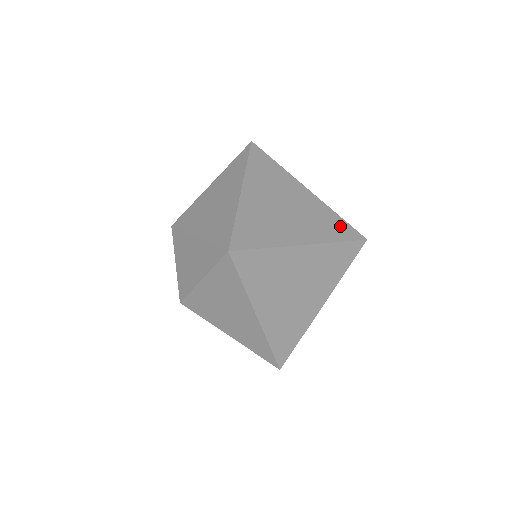
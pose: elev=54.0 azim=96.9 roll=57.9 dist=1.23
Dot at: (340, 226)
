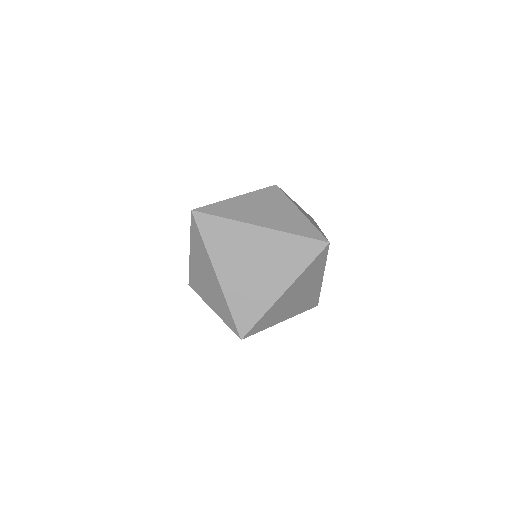
Dot at: (303, 247)
